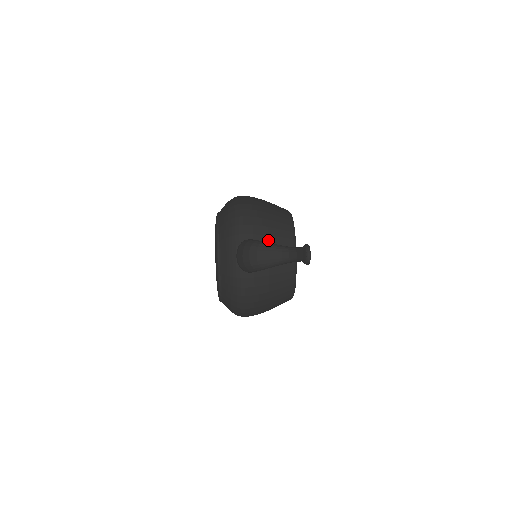
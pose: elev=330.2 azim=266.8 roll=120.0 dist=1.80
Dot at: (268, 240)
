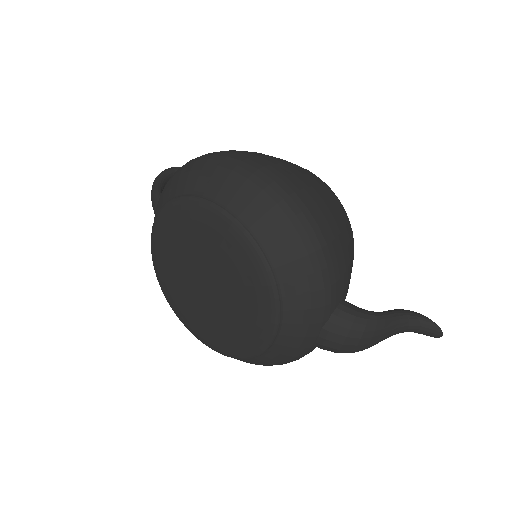
Dot at: occluded
